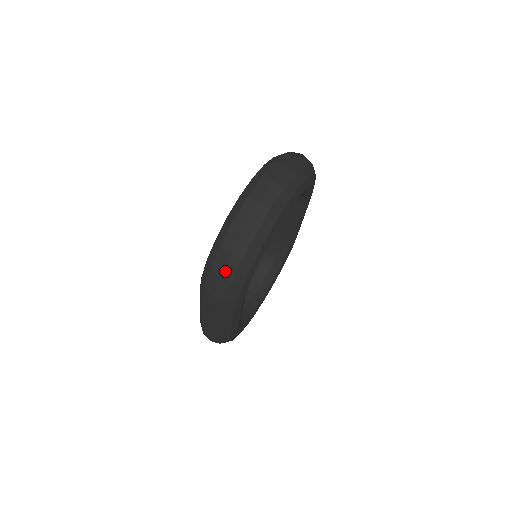
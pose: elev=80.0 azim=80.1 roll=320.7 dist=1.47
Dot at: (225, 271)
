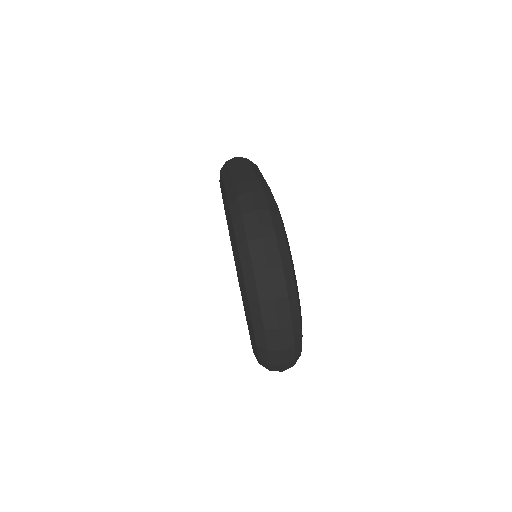
Dot at: occluded
